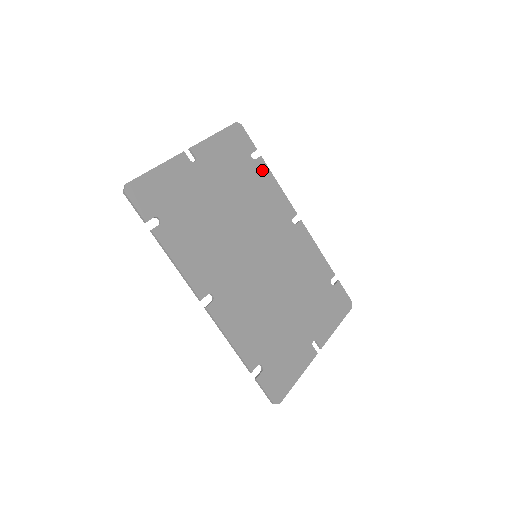
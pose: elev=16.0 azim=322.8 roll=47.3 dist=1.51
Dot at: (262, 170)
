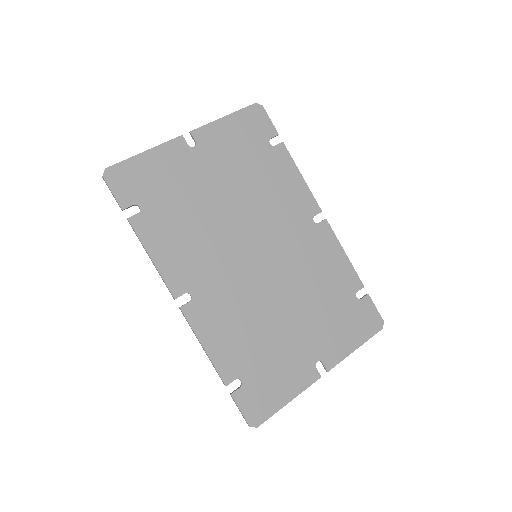
Dot at: (281, 158)
